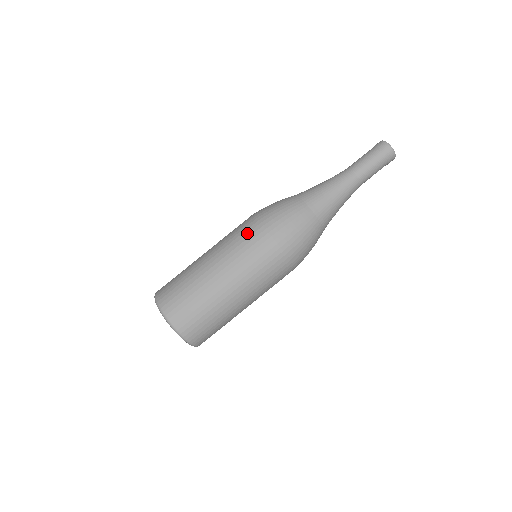
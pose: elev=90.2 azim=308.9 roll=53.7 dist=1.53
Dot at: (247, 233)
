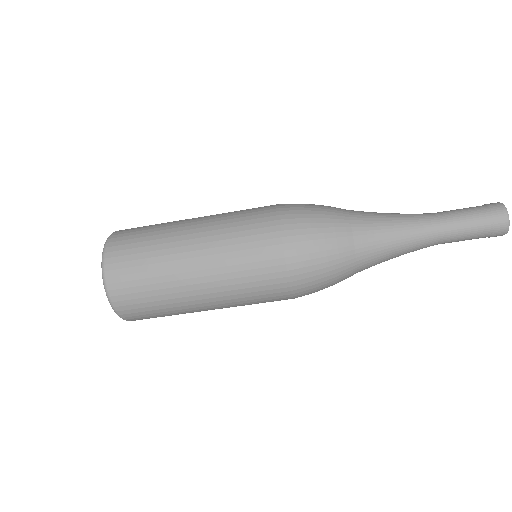
Dot at: (256, 222)
